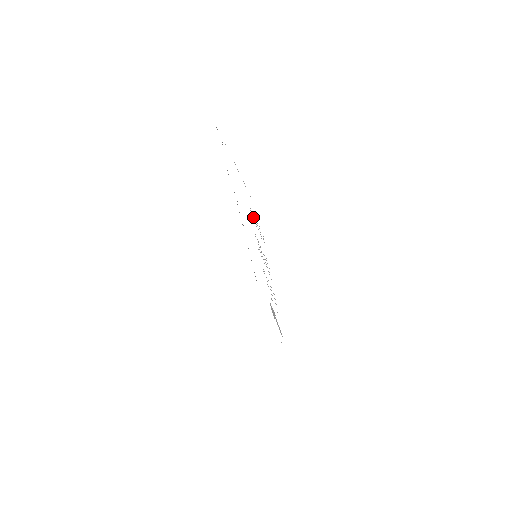
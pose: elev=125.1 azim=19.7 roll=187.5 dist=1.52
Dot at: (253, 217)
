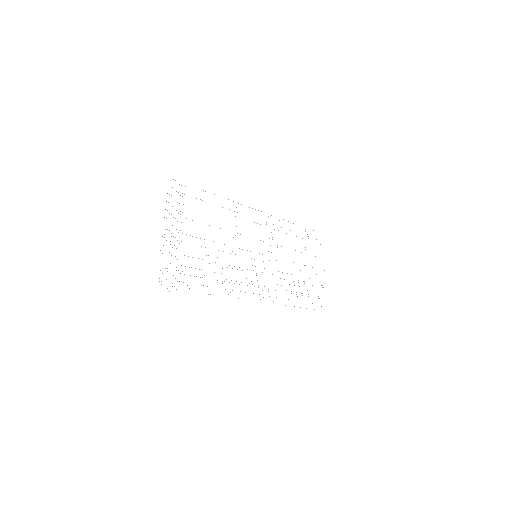
Dot at: occluded
